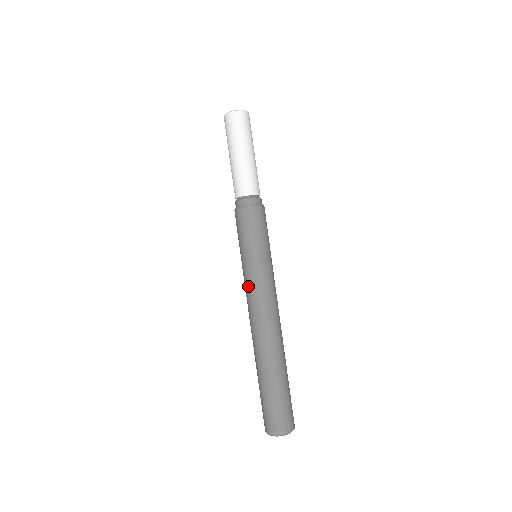
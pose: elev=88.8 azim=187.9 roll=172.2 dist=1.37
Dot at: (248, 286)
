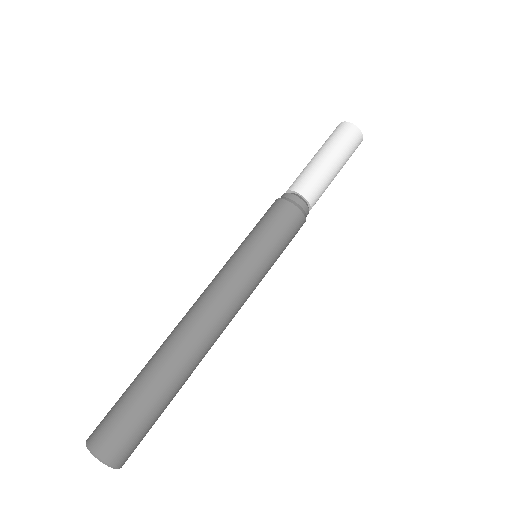
Dot at: (219, 271)
